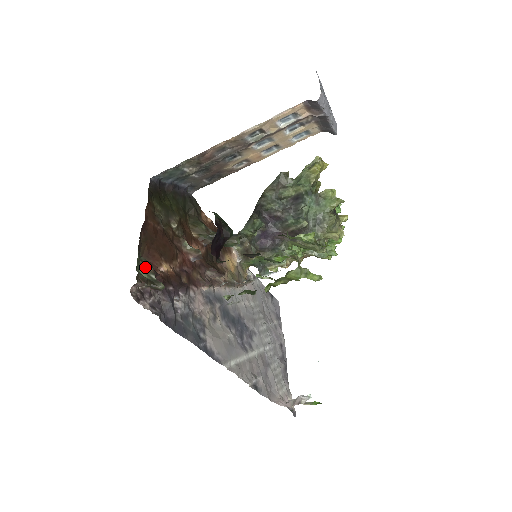
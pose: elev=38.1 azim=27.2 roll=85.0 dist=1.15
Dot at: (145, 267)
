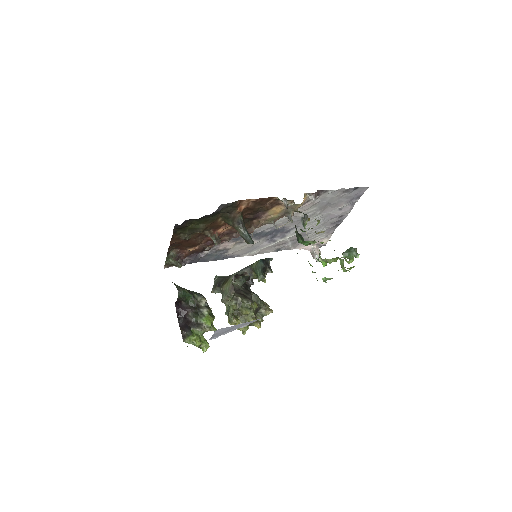
Dot at: (172, 258)
